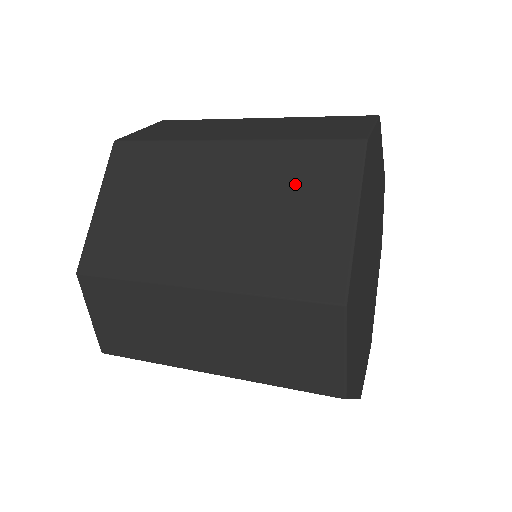
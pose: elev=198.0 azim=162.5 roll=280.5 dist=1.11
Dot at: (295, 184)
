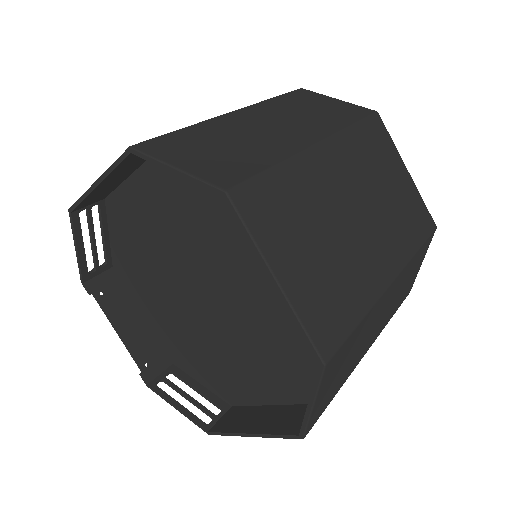
Dot at: (376, 162)
